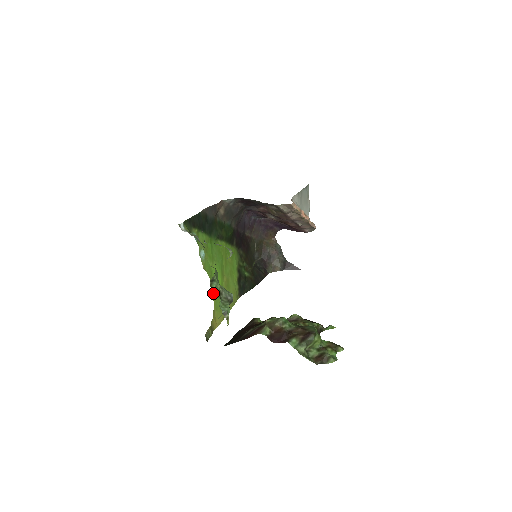
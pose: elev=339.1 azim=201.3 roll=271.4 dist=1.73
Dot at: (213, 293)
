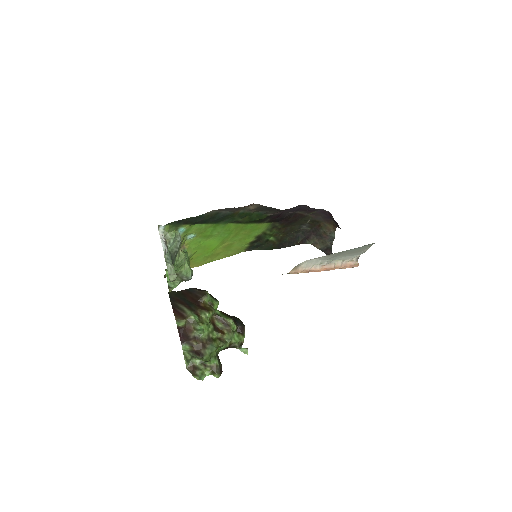
Dot at: (194, 255)
